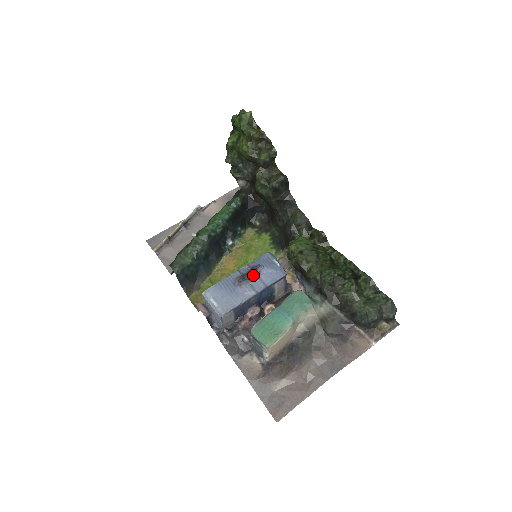
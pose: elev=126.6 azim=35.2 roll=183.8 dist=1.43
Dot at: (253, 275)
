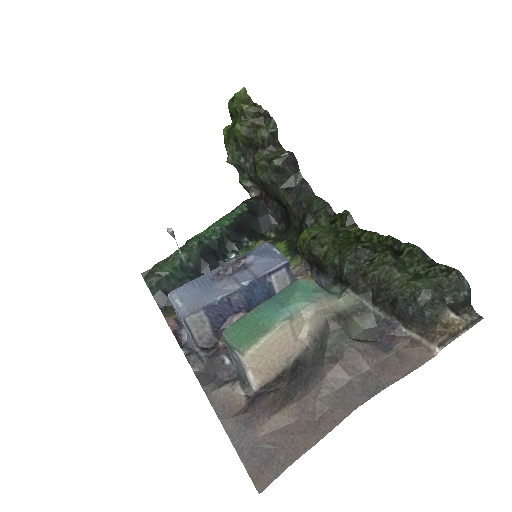
Dot at: (240, 267)
